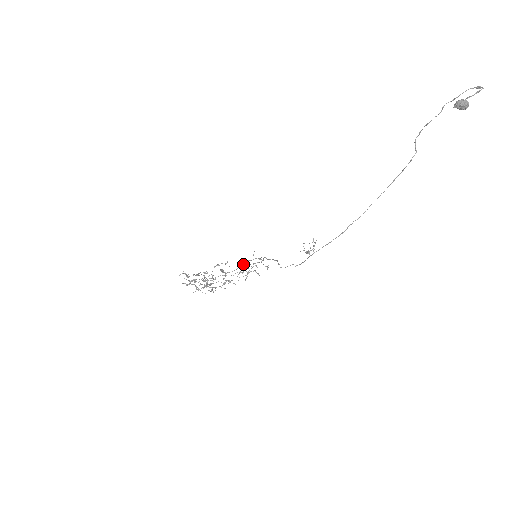
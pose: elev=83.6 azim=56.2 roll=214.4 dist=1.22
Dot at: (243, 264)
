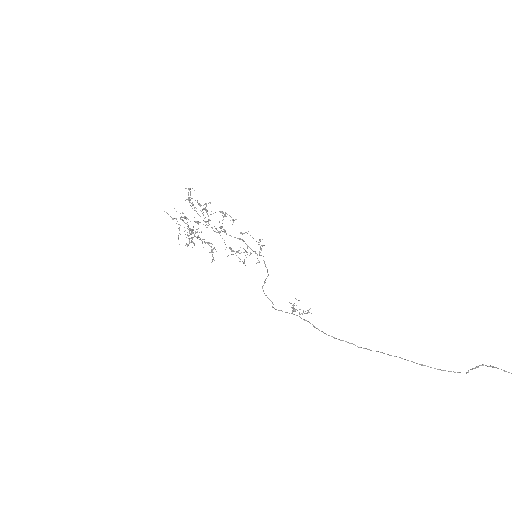
Dot at: (243, 240)
